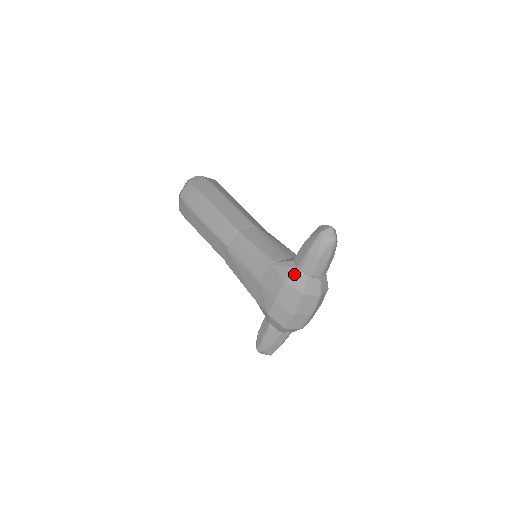
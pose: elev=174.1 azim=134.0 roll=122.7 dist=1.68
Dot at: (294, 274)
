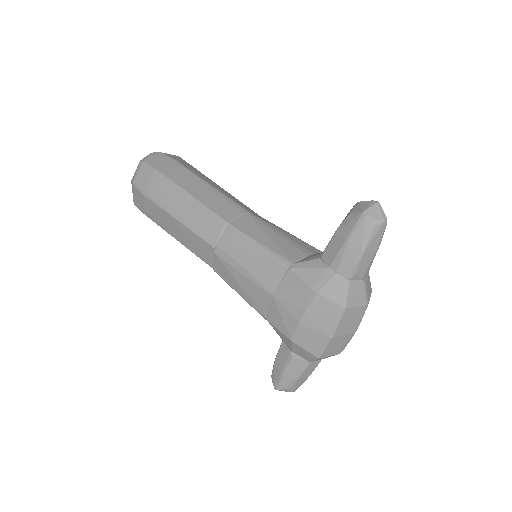
Dot at: (327, 279)
